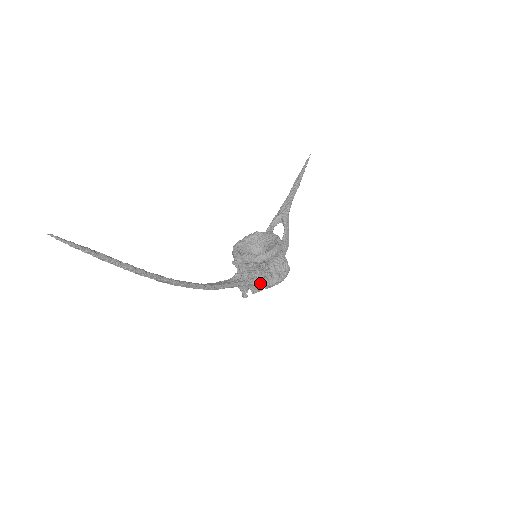
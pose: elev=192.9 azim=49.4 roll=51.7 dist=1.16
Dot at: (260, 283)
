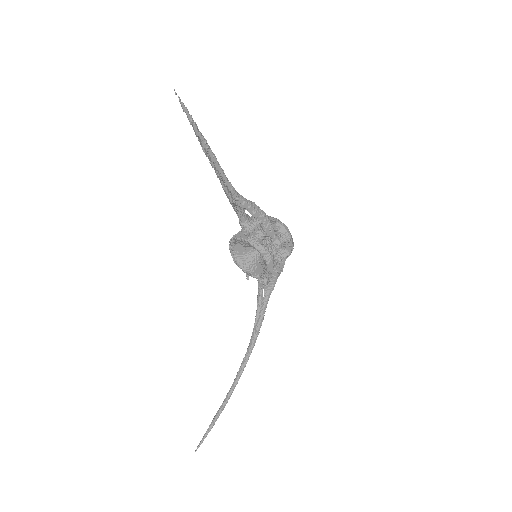
Dot at: (280, 268)
